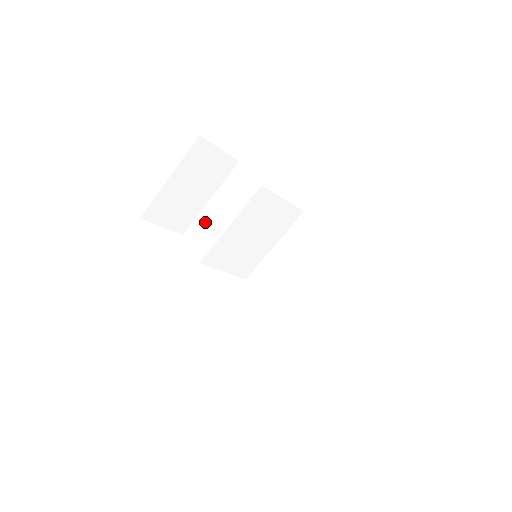
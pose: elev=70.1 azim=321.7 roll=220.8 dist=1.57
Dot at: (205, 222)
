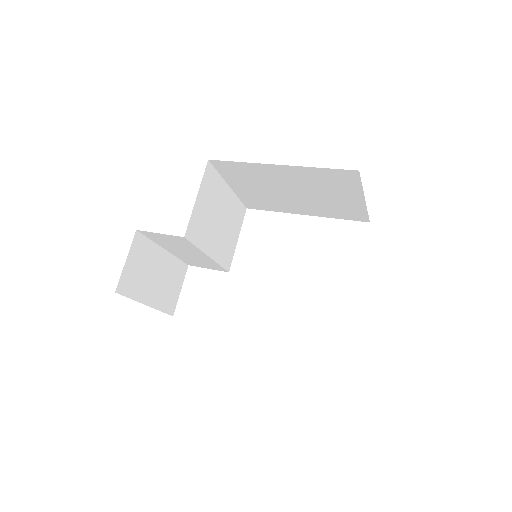
Dot at: (189, 259)
